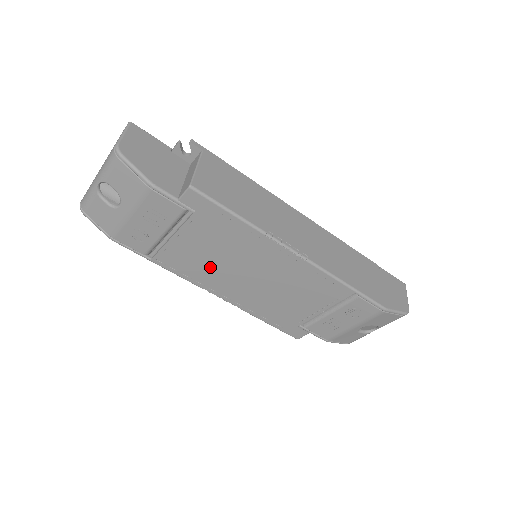
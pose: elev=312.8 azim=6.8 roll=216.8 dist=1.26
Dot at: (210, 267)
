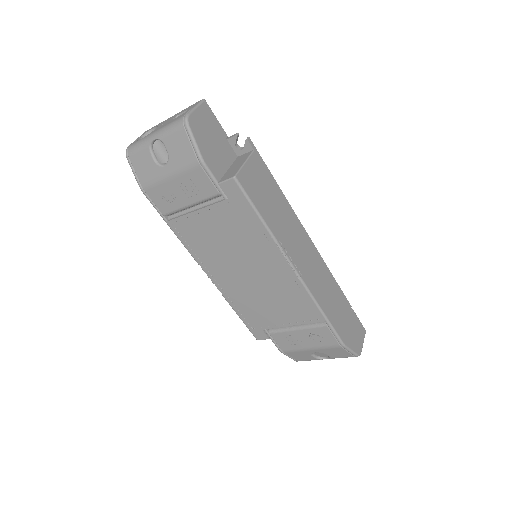
Dot at: (215, 249)
